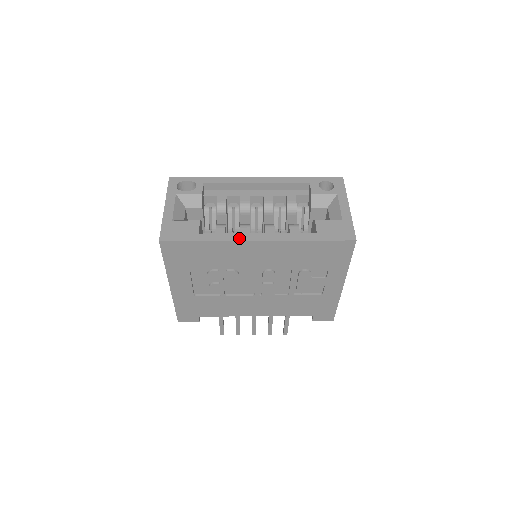
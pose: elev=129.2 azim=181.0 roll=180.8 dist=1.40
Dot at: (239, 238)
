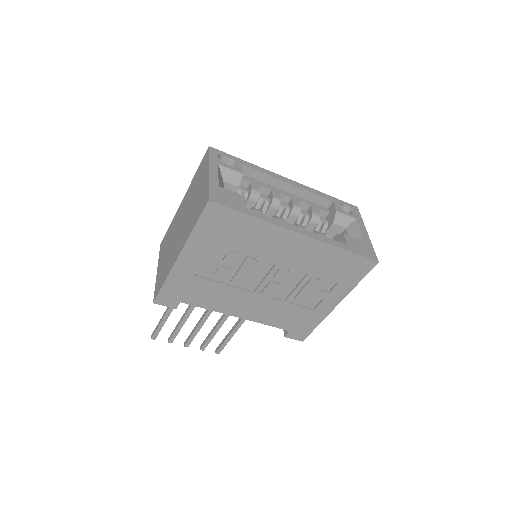
Dot at: (284, 225)
